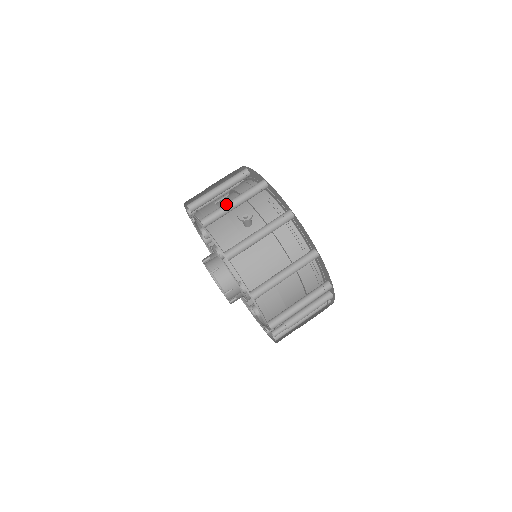
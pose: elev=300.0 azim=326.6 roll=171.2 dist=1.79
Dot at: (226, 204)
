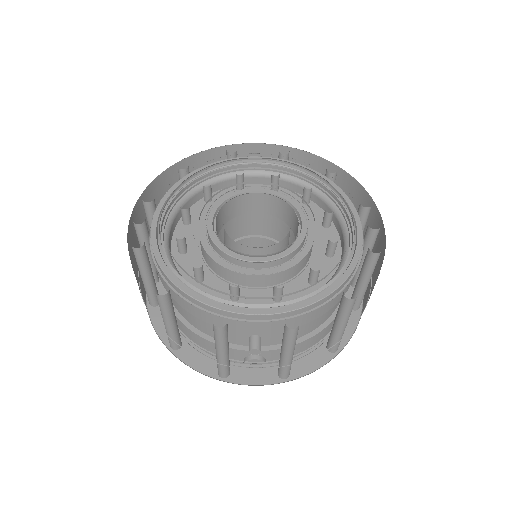
Dot at: (220, 361)
